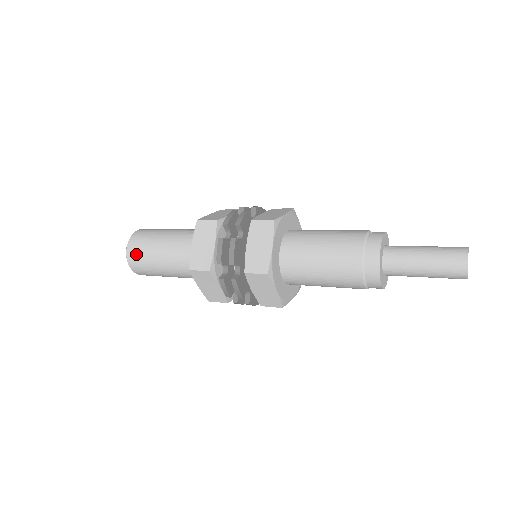
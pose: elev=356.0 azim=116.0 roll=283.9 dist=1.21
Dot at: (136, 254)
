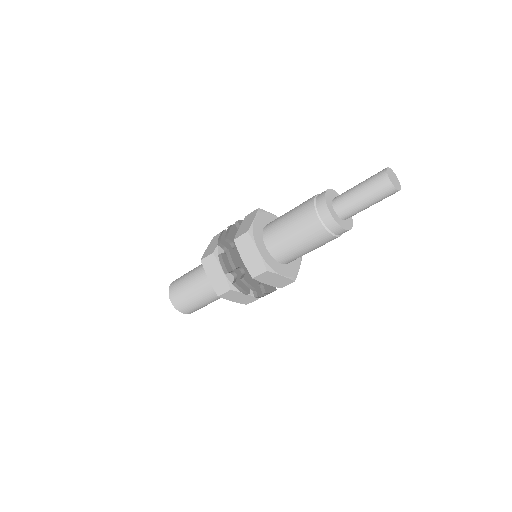
Dot at: (175, 285)
